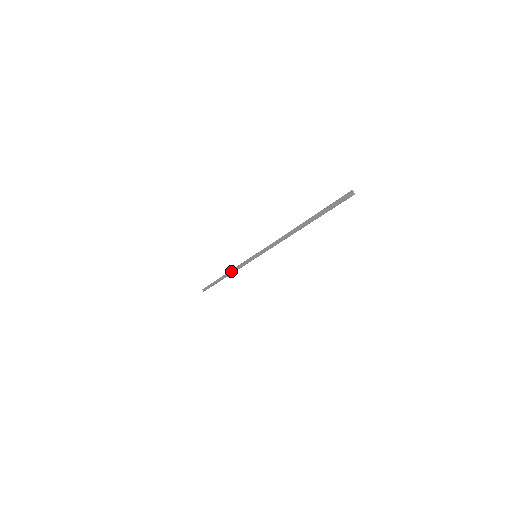
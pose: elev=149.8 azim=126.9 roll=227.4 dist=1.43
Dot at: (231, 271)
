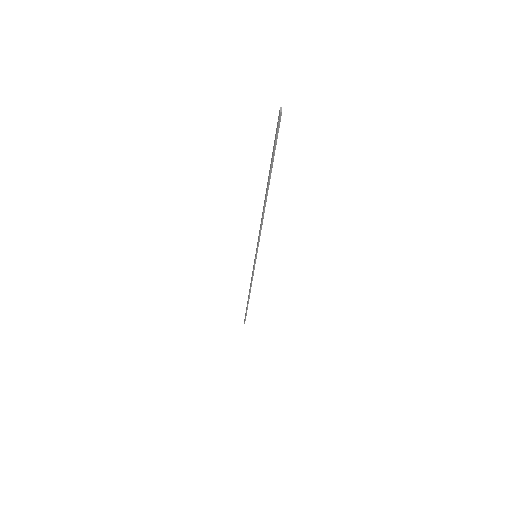
Dot at: (250, 286)
